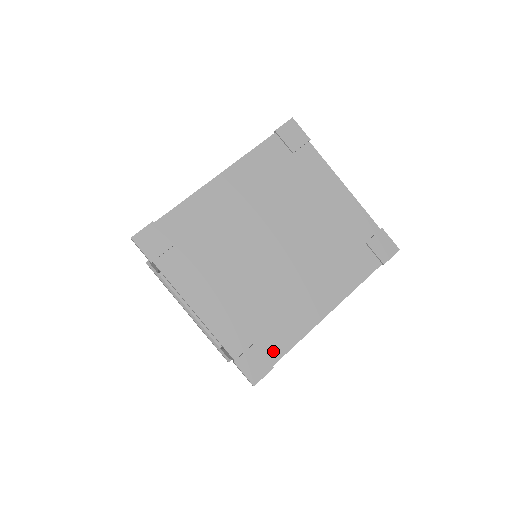
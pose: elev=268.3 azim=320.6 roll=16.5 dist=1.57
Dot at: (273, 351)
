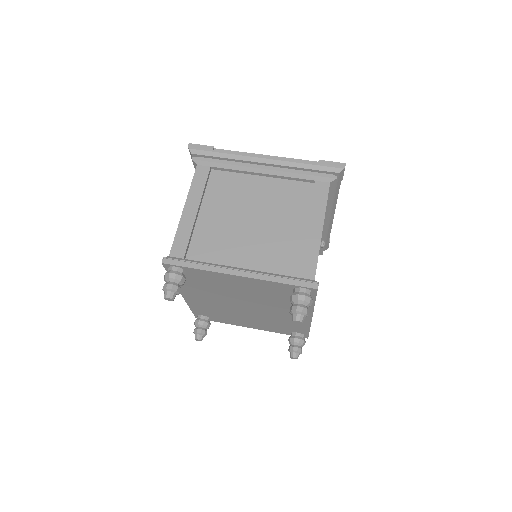
Dot at: occluded
